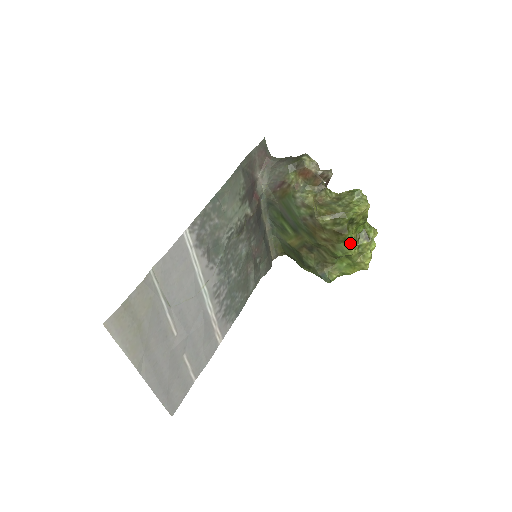
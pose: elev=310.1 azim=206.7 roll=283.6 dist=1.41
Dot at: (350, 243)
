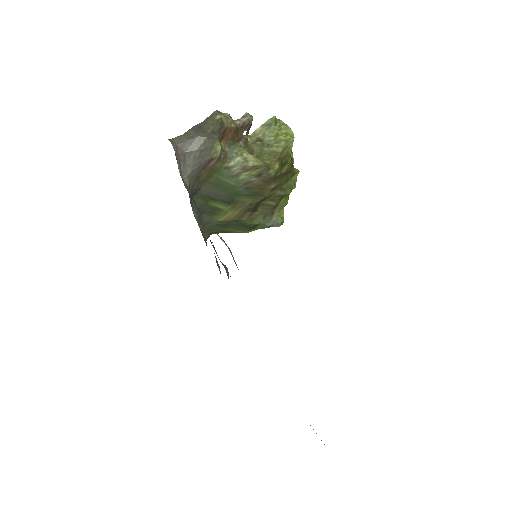
Dot at: (294, 175)
